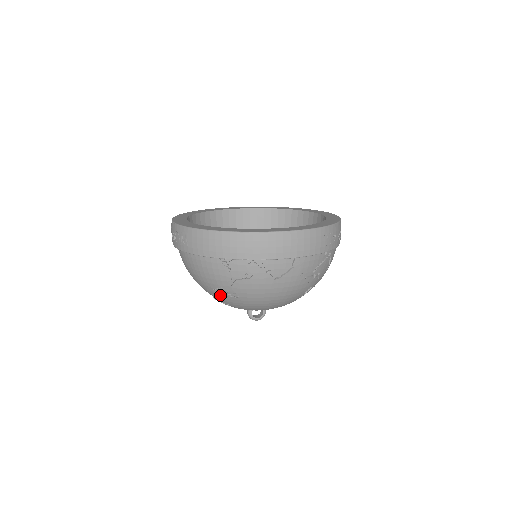
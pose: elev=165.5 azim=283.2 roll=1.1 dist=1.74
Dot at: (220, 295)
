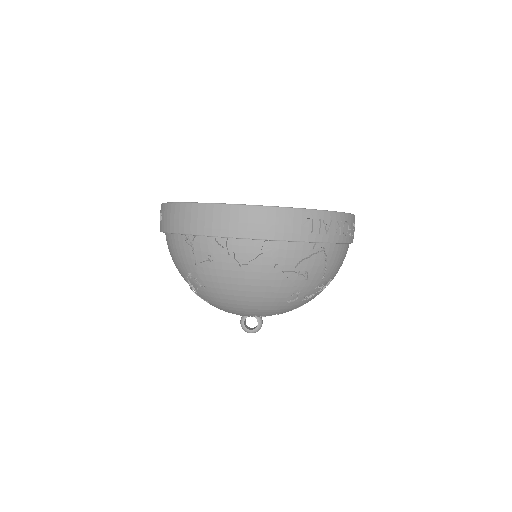
Dot at: (194, 286)
